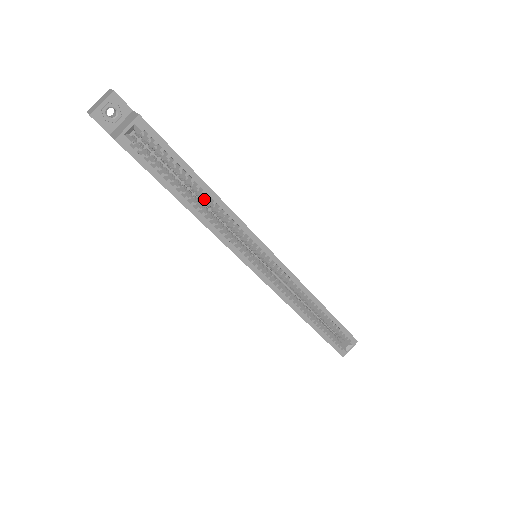
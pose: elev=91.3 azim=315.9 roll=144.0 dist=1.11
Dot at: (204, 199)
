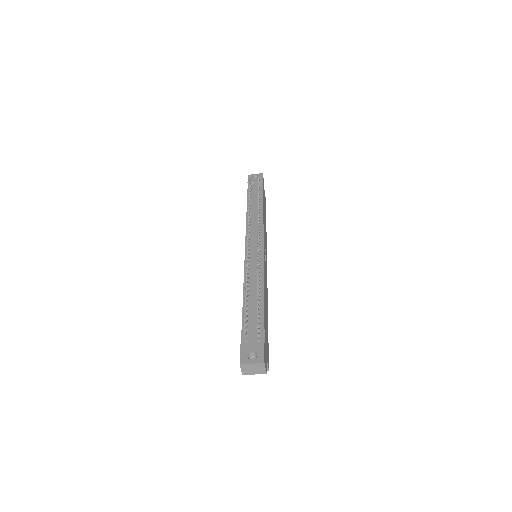
Dot at: occluded
